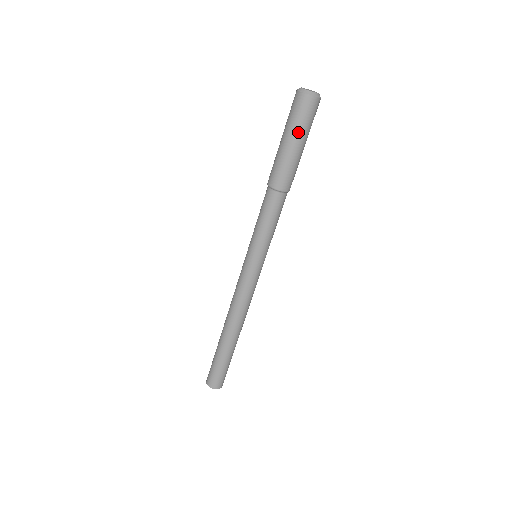
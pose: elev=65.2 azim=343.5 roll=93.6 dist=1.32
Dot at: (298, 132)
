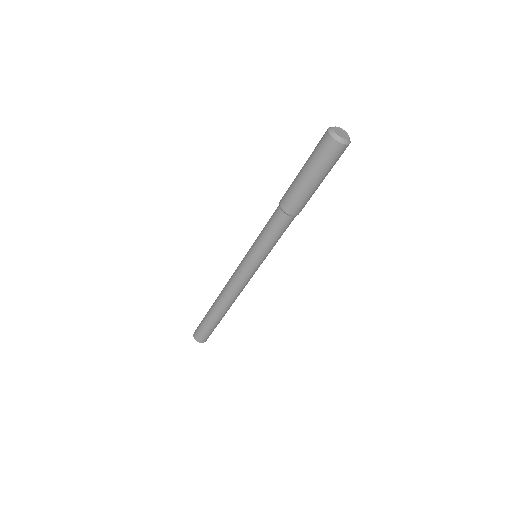
Dot at: occluded
